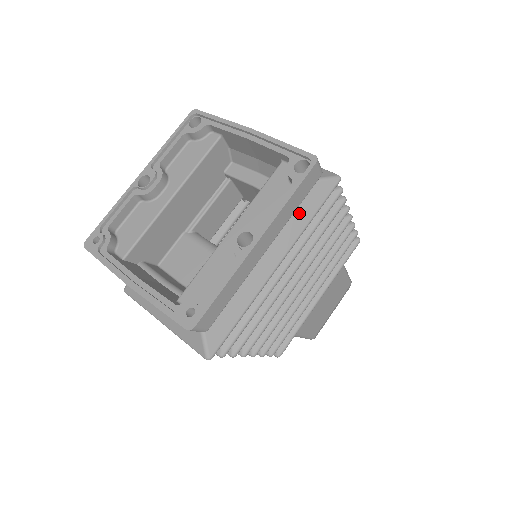
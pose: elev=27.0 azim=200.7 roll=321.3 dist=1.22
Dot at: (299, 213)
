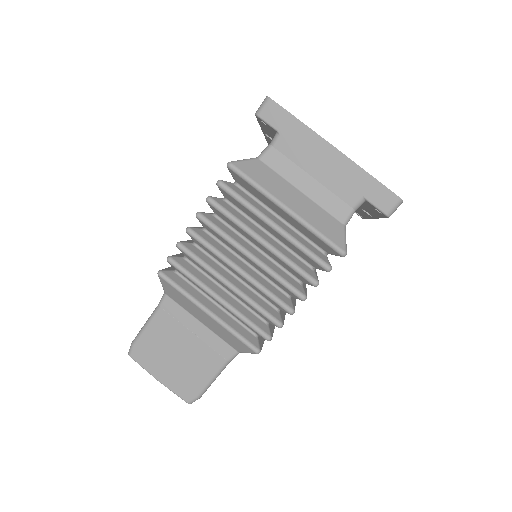
Dot at: occluded
